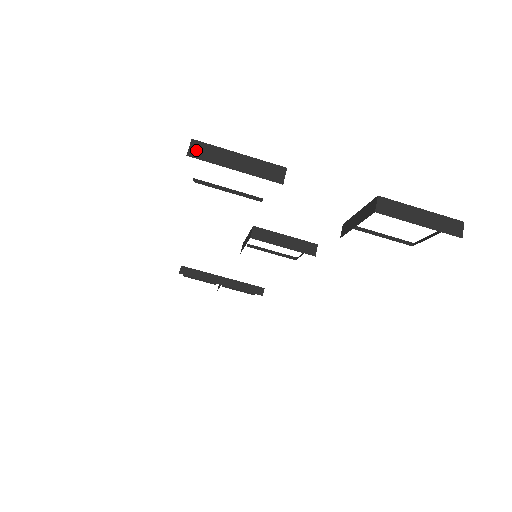
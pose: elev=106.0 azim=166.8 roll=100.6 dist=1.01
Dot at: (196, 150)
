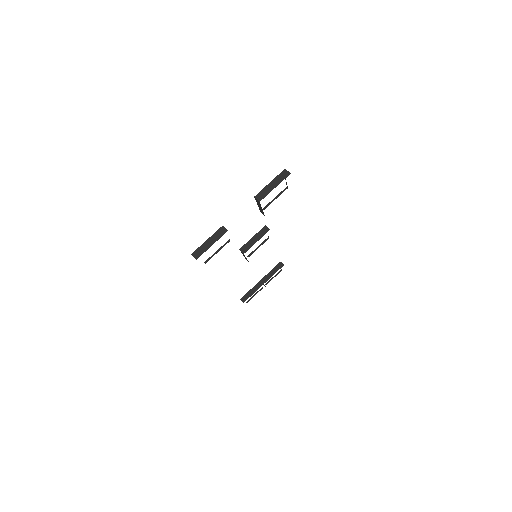
Dot at: (196, 255)
